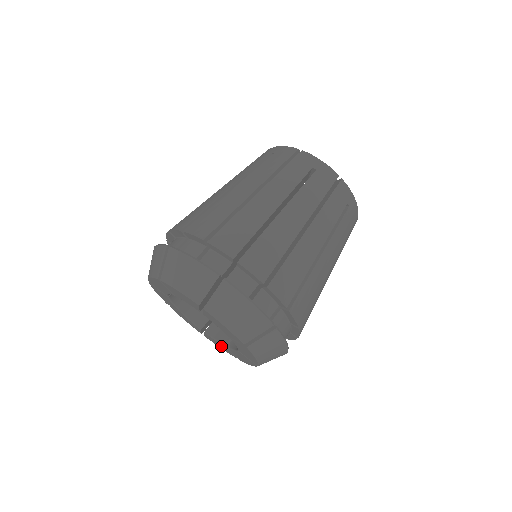
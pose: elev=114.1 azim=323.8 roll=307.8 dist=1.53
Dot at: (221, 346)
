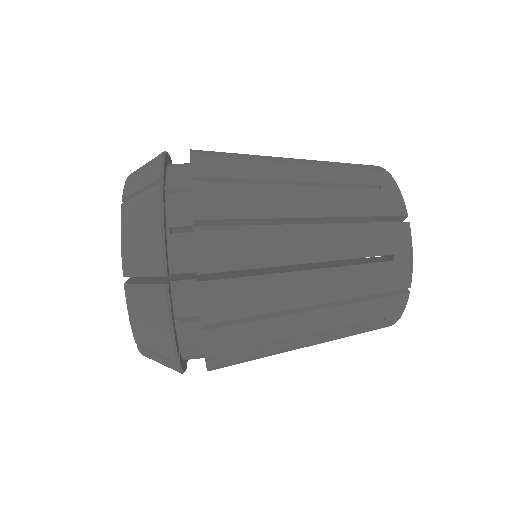
Dot at: occluded
